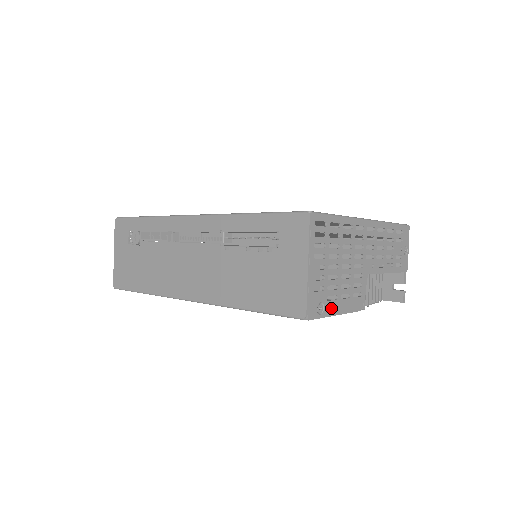
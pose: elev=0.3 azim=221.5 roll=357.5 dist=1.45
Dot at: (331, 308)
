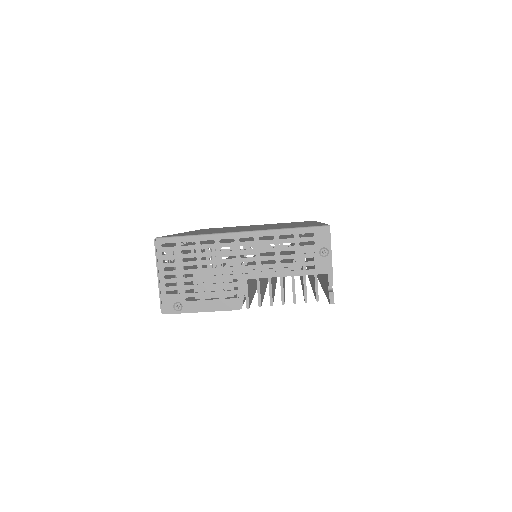
Dot at: (193, 306)
